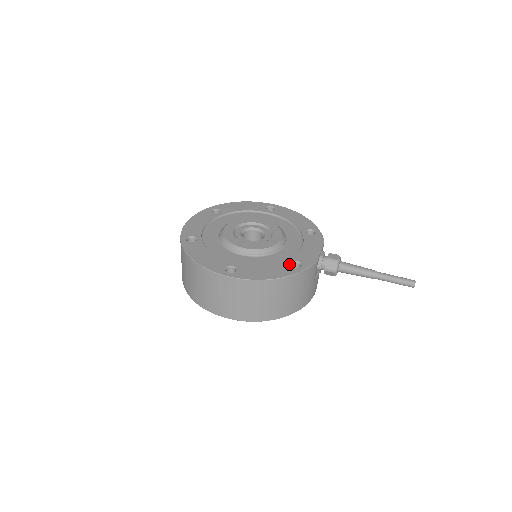
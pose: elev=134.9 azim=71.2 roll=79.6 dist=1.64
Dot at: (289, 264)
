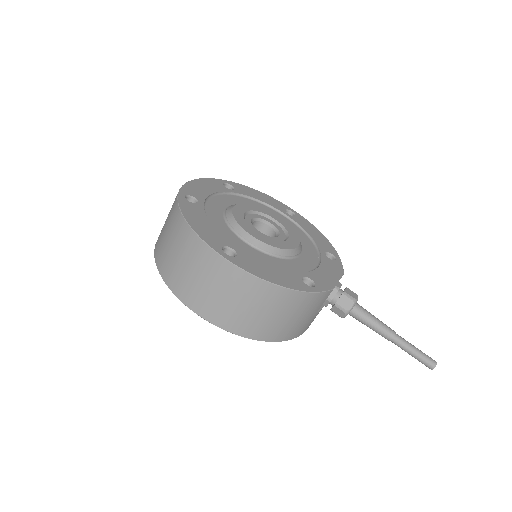
Dot at: (301, 277)
